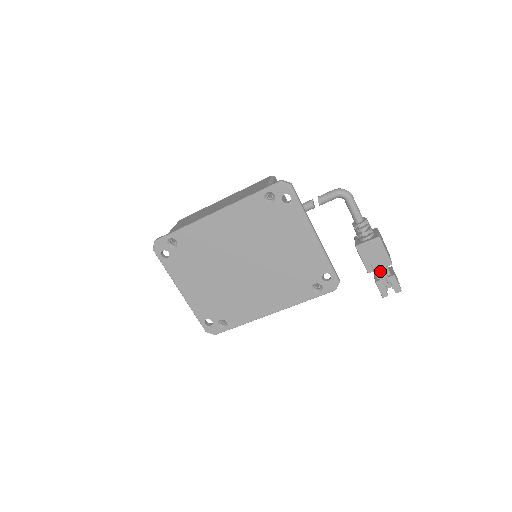
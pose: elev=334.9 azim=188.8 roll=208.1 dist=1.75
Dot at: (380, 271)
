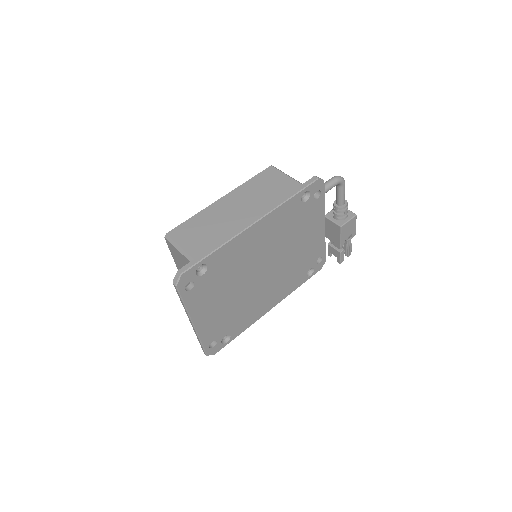
Dot at: (348, 243)
